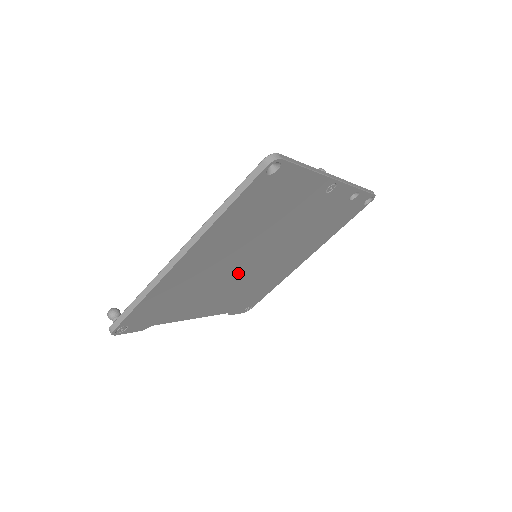
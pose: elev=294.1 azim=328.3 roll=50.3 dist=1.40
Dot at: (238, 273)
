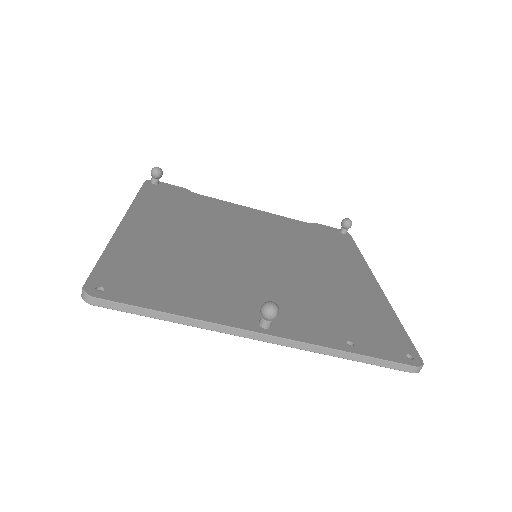
Dot at: occluded
